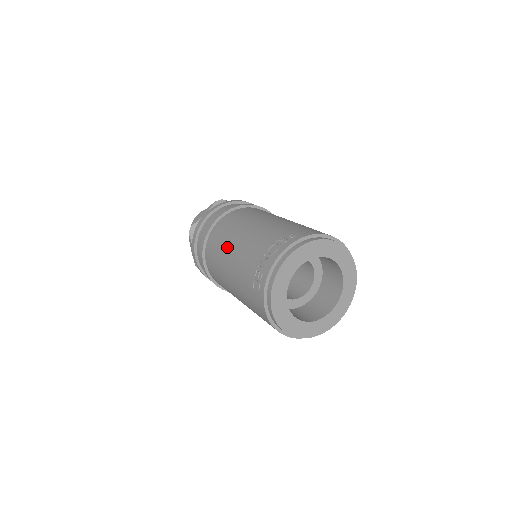
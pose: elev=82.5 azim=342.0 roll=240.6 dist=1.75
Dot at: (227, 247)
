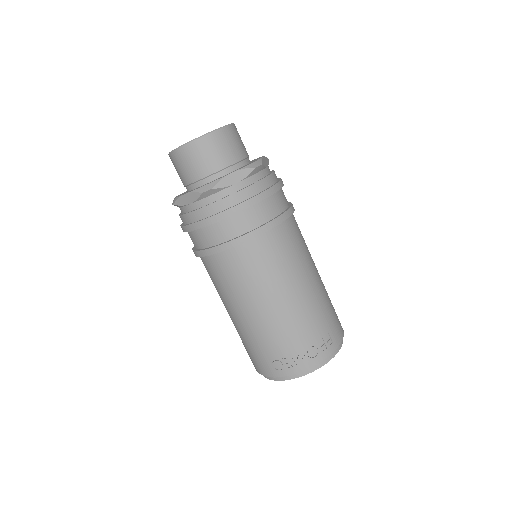
Dot at: (263, 294)
